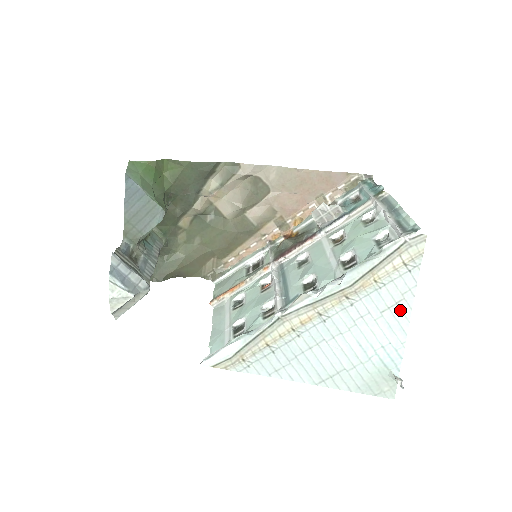
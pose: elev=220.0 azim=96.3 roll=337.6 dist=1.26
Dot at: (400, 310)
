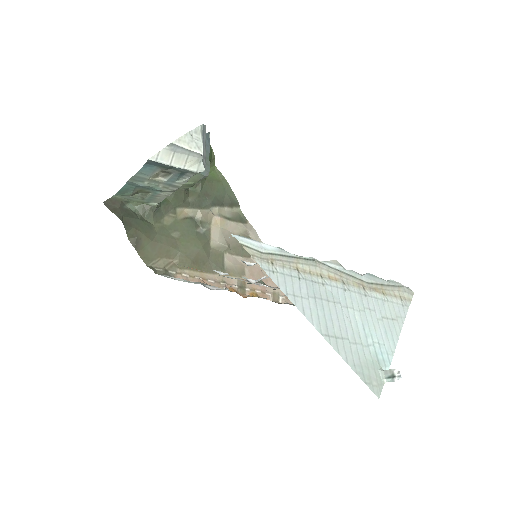
Dot at: (394, 326)
